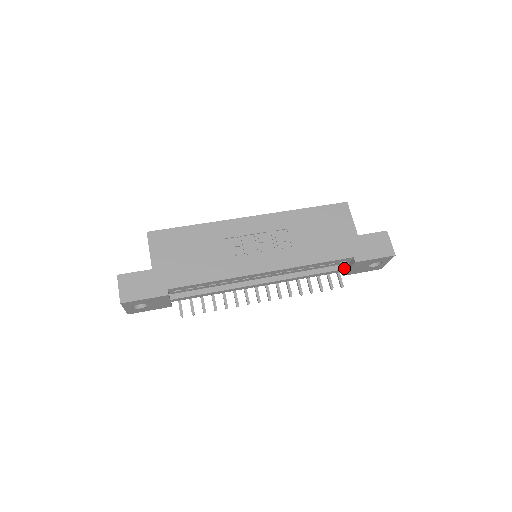
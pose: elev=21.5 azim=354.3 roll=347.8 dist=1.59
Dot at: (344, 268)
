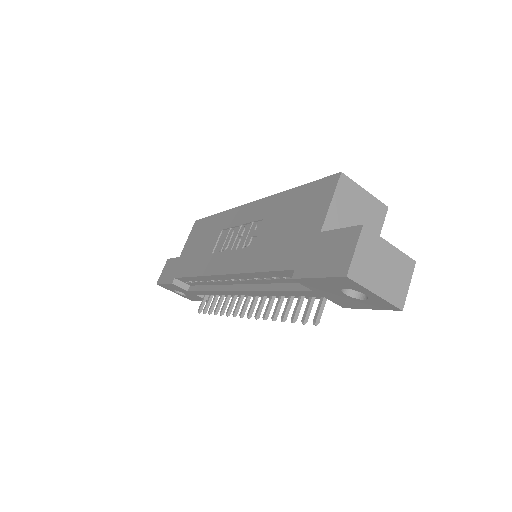
Dot at: (307, 289)
